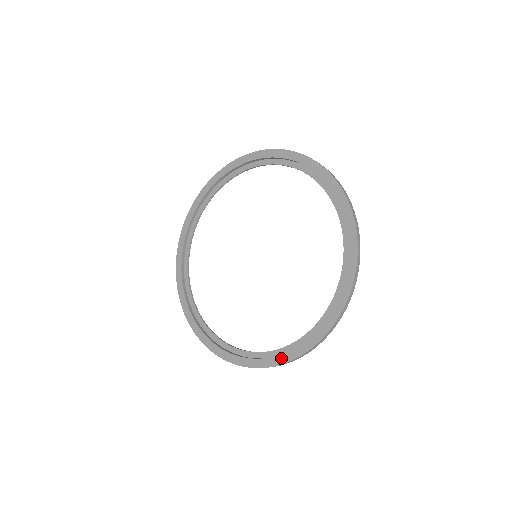
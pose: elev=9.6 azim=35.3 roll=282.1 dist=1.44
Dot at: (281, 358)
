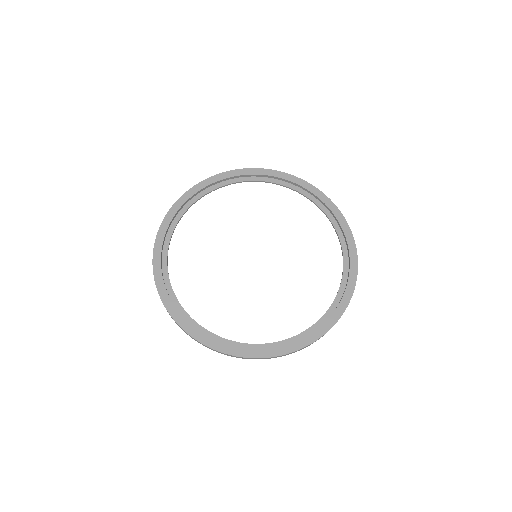
Dot at: (195, 332)
